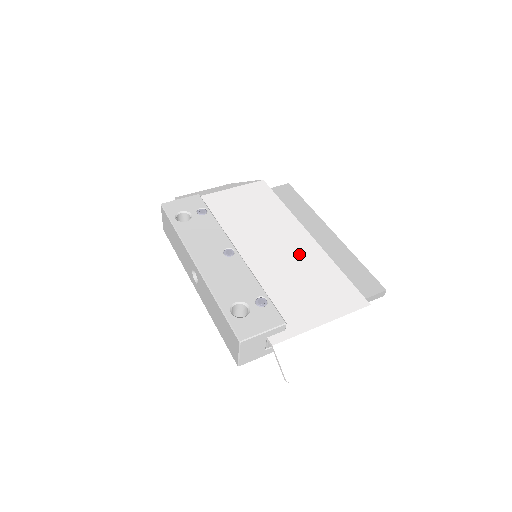
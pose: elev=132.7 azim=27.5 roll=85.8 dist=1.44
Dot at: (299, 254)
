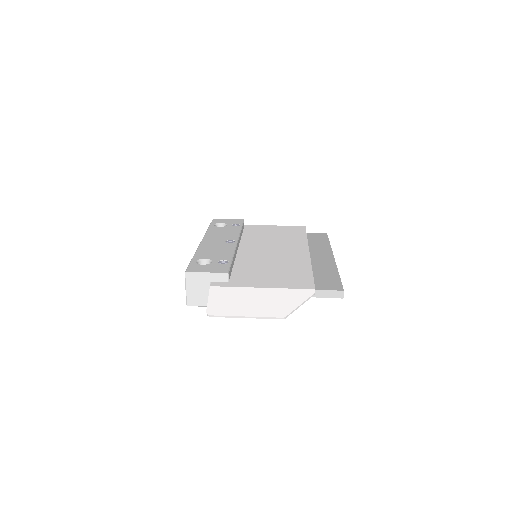
Dot at: (287, 258)
